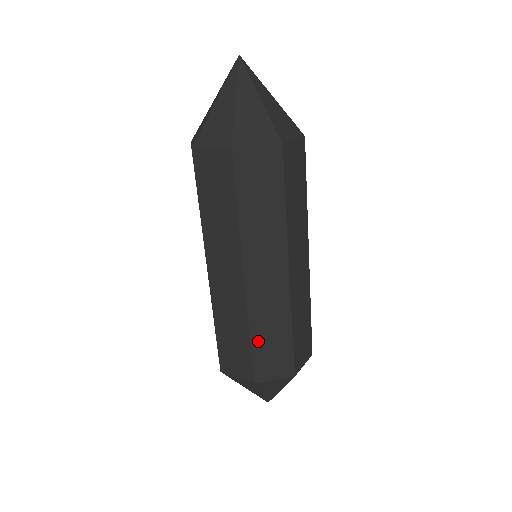
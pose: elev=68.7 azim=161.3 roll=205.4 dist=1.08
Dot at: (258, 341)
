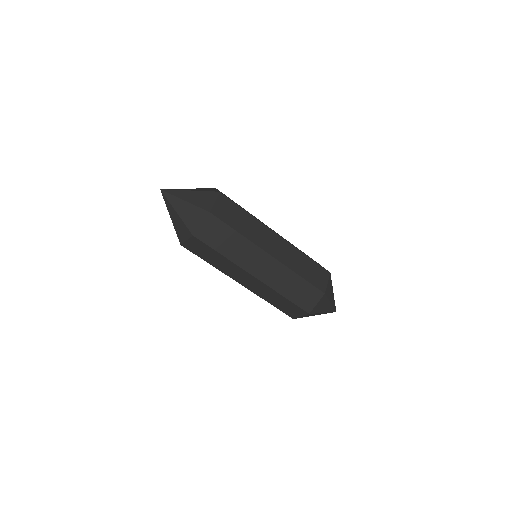
Dot at: (275, 304)
